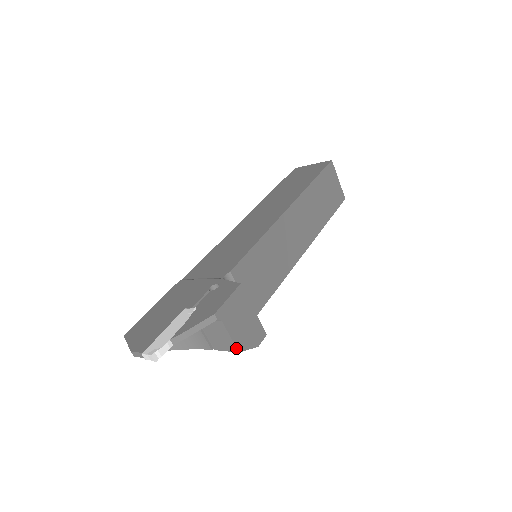
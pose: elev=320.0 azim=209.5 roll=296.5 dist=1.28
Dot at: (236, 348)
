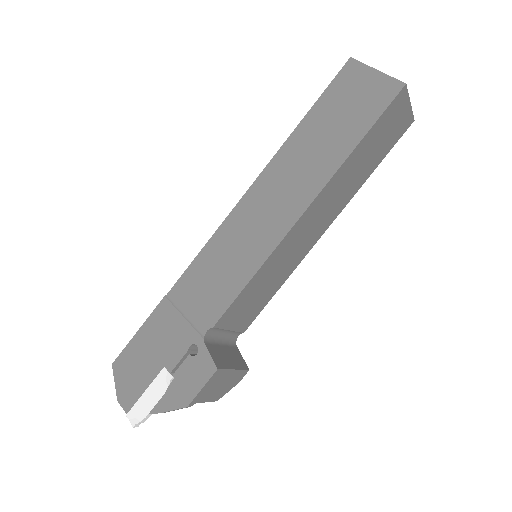
Dot at: (214, 401)
